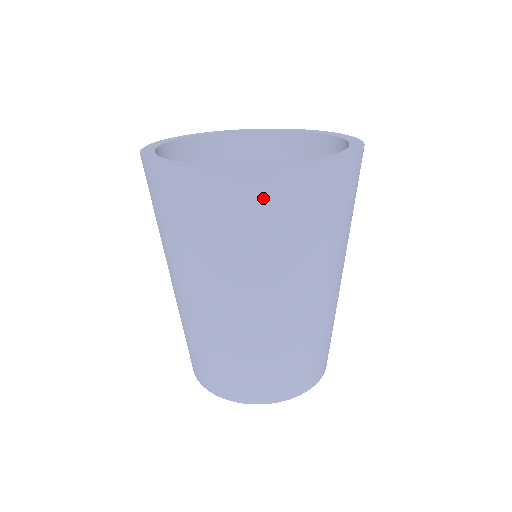
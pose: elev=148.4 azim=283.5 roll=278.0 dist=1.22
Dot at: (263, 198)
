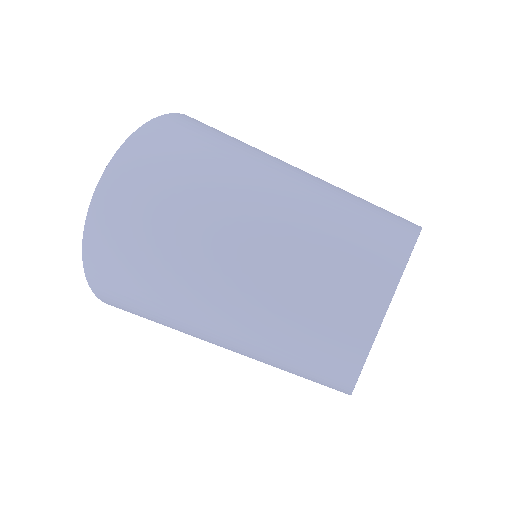
Dot at: (205, 124)
